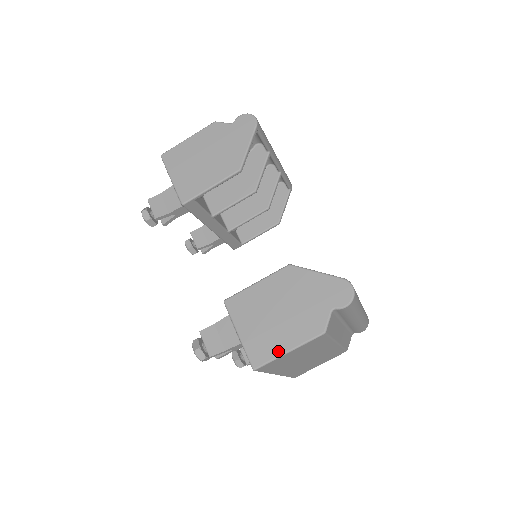
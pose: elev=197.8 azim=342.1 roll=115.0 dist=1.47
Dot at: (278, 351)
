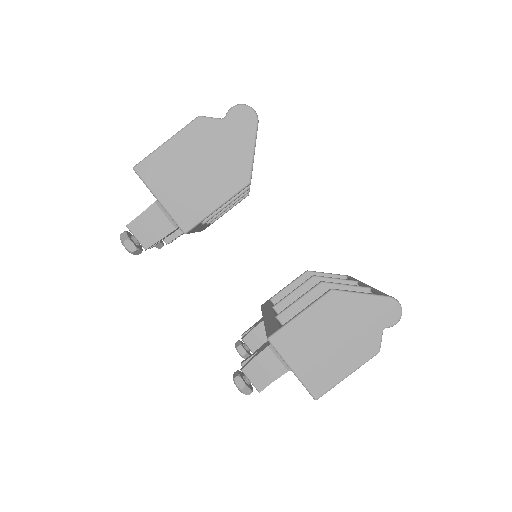
Dot at: (337, 378)
